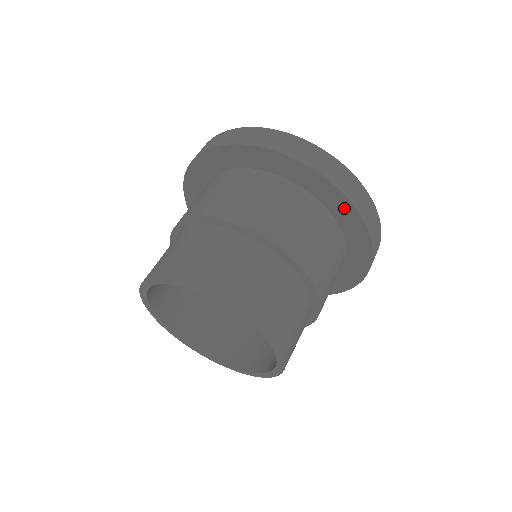
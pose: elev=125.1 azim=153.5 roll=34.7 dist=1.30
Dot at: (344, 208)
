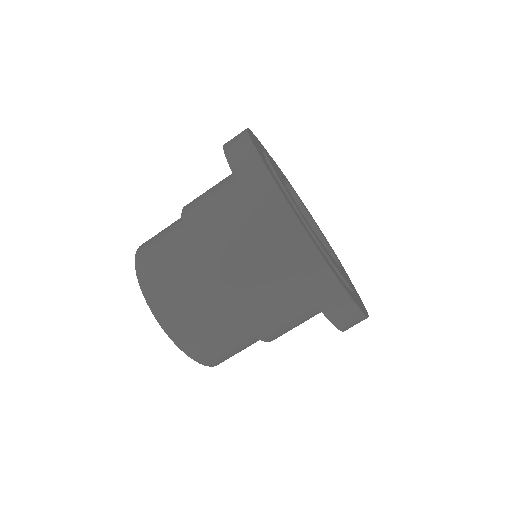
Dot at: occluded
